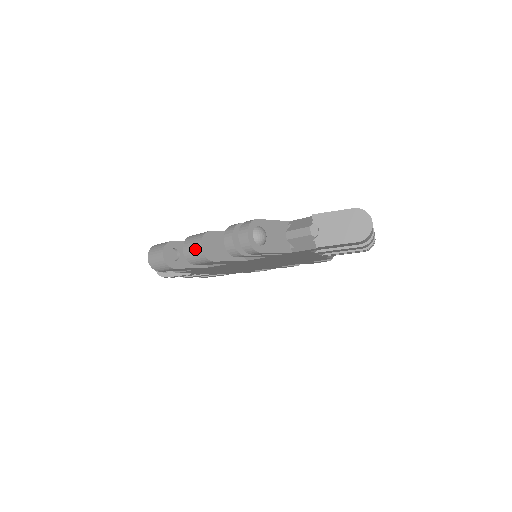
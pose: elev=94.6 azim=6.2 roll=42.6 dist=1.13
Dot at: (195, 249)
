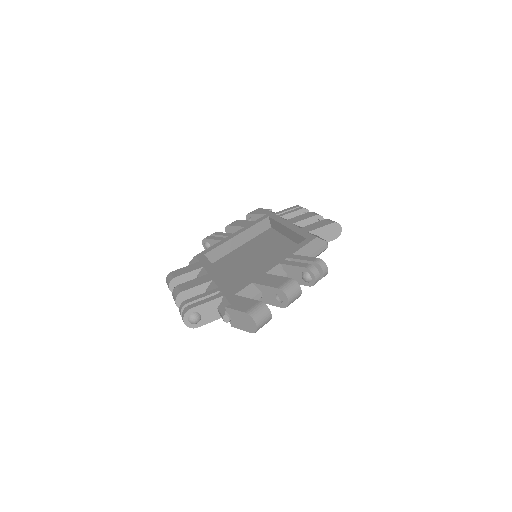
Dot at: (175, 303)
